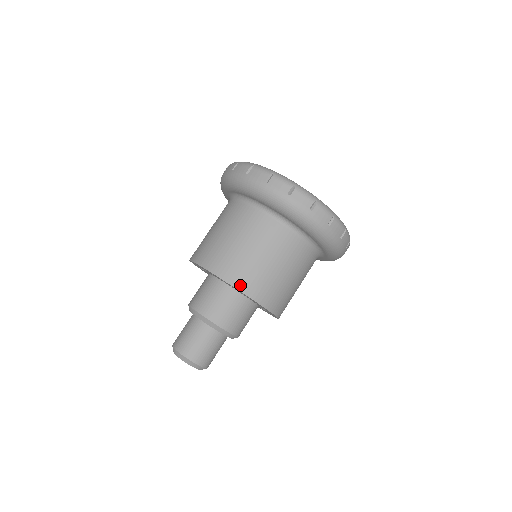
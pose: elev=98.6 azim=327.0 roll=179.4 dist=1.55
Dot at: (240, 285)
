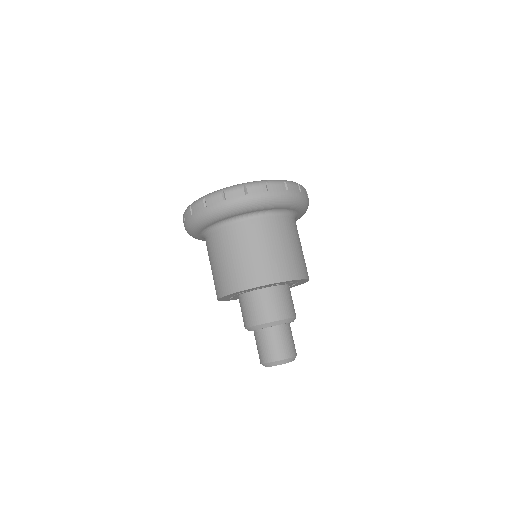
Dot at: (285, 277)
